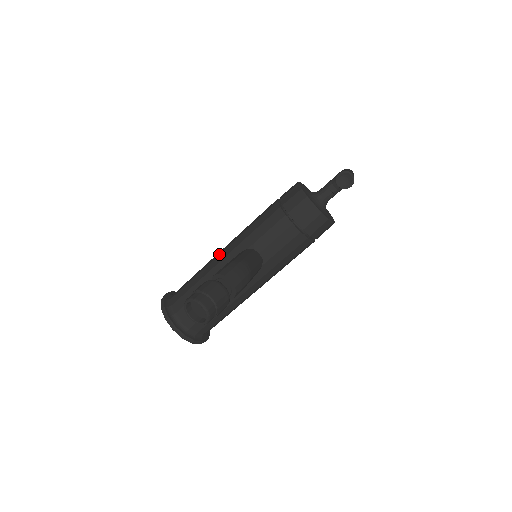
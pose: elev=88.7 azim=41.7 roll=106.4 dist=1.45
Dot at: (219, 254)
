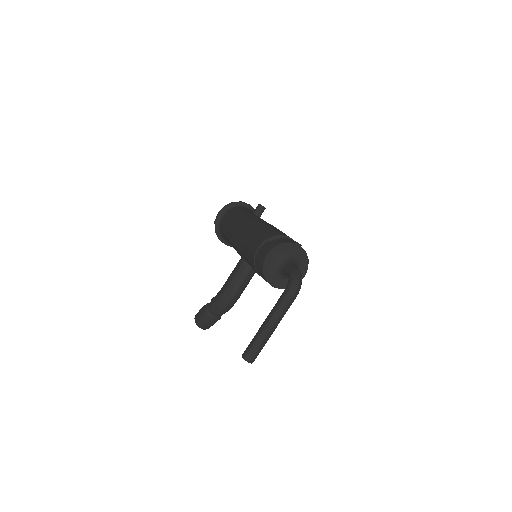
Dot at: (234, 237)
